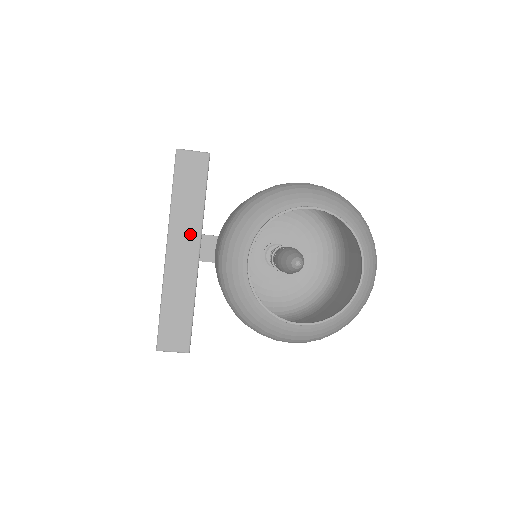
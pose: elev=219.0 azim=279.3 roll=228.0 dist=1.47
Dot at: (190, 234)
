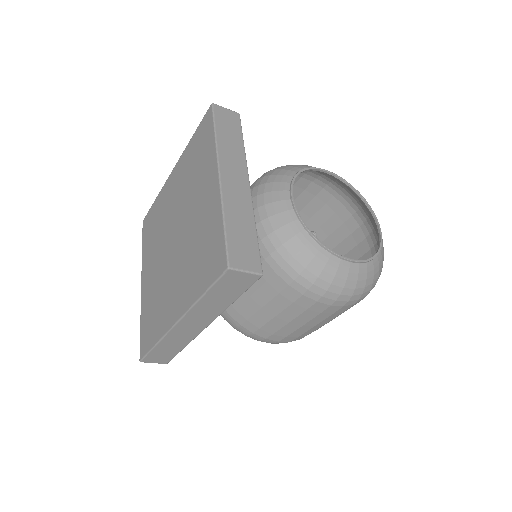
Dot at: (238, 166)
